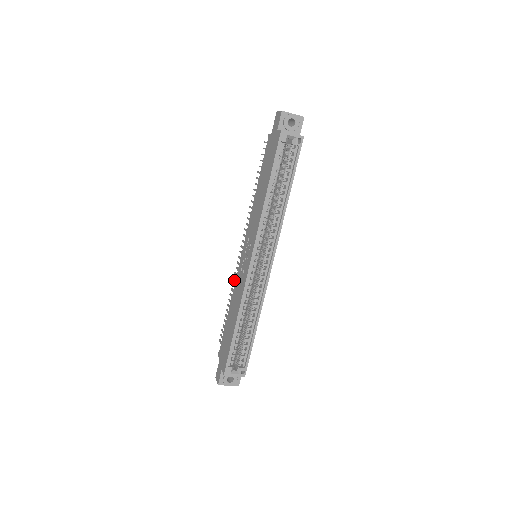
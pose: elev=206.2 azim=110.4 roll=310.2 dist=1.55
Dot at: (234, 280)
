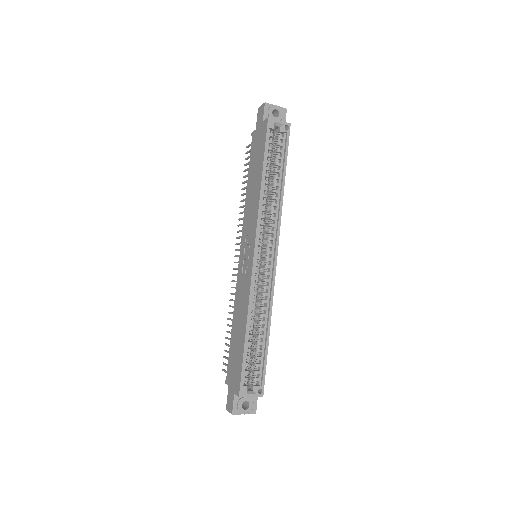
Dot at: (232, 294)
